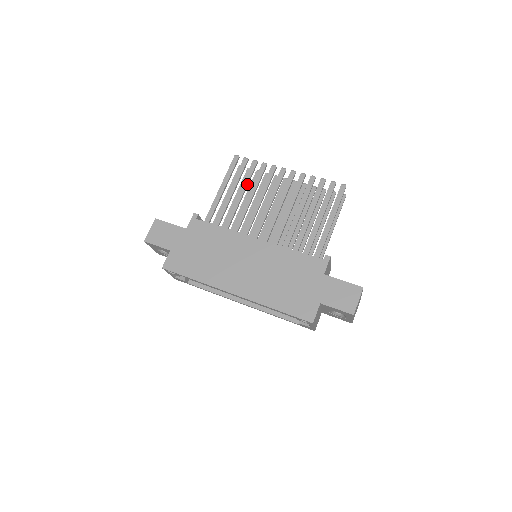
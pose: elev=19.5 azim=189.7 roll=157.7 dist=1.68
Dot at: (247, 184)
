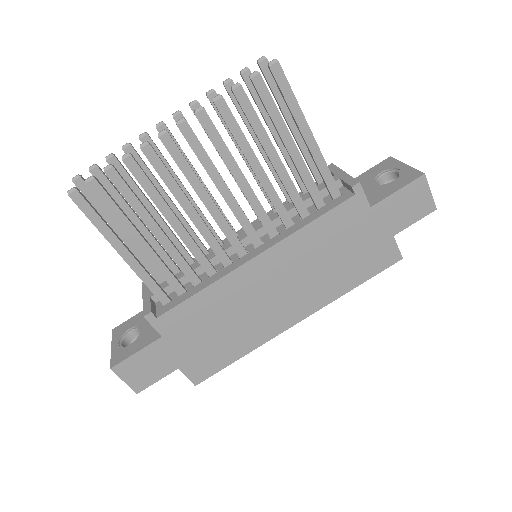
Dot at: (145, 210)
